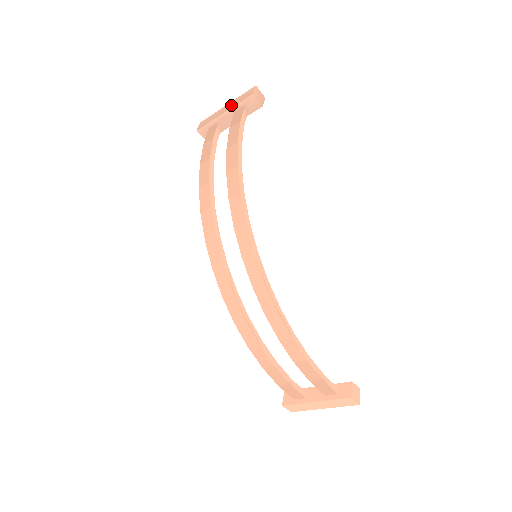
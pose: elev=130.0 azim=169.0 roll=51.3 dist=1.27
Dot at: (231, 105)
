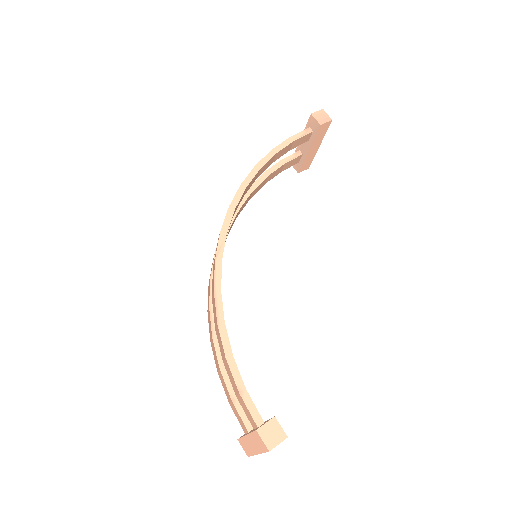
Dot at: occluded
